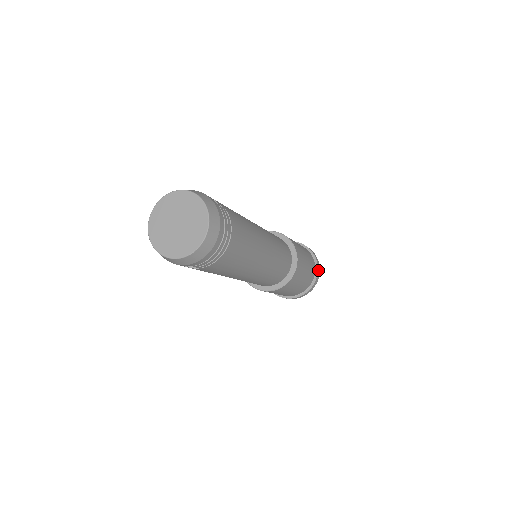
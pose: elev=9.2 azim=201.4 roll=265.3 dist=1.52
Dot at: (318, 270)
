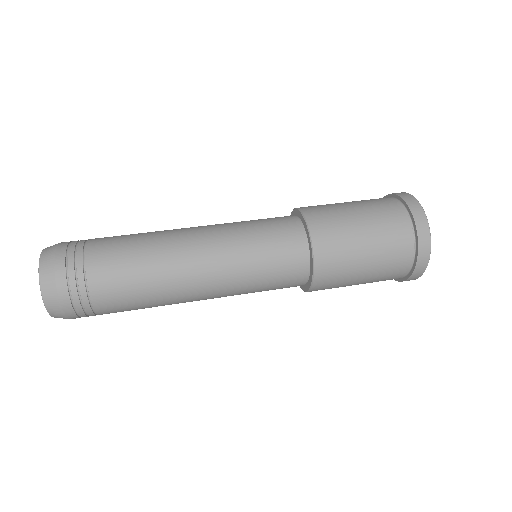
Dot at: (411, 278)
